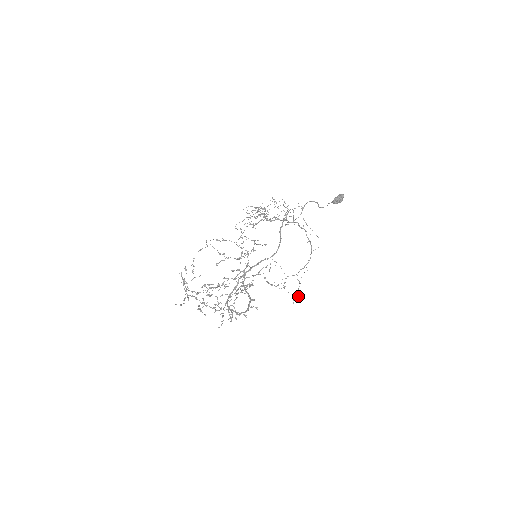
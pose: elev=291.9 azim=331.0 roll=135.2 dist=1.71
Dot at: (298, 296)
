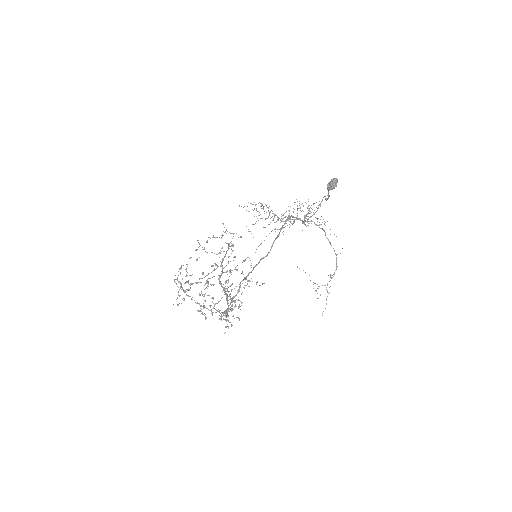
Dot at: occluded
